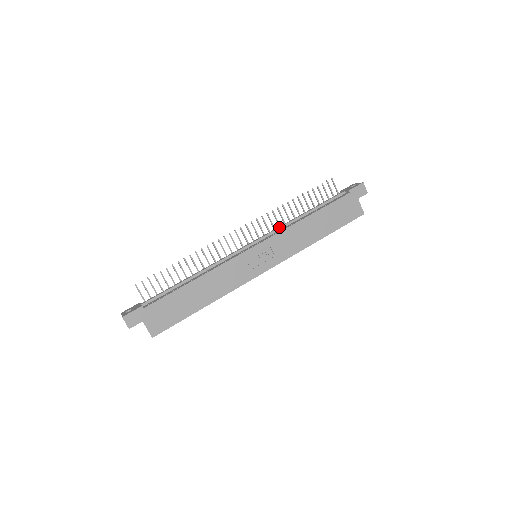
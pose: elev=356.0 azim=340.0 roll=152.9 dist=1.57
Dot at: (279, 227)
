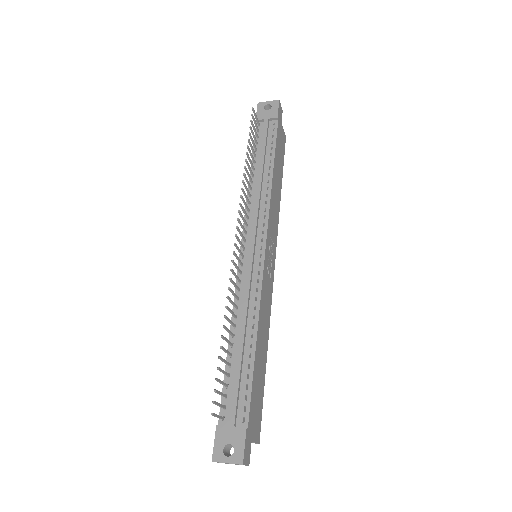
Dot at: (258, 205)
